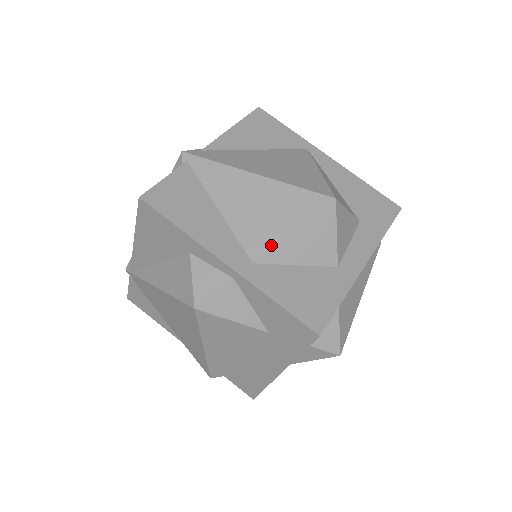
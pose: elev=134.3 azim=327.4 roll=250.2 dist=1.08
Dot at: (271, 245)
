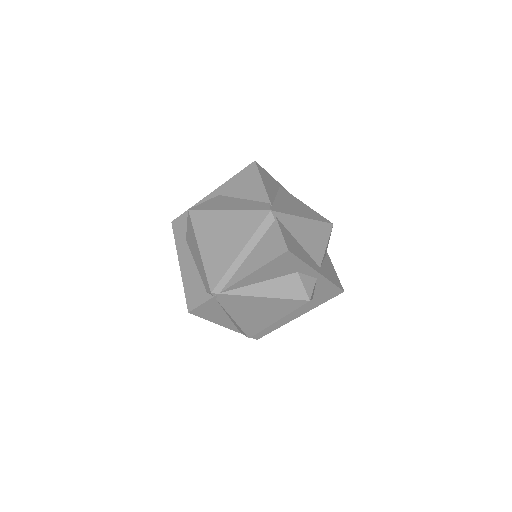
Dot at: (323, 256)
